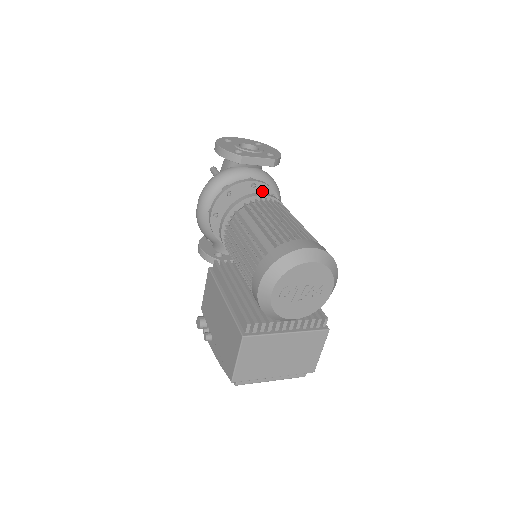
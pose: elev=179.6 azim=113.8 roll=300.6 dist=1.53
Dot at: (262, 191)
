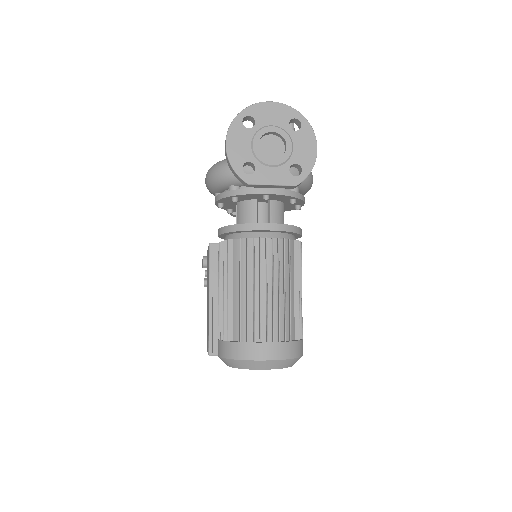
Dot at: (279, 197)
